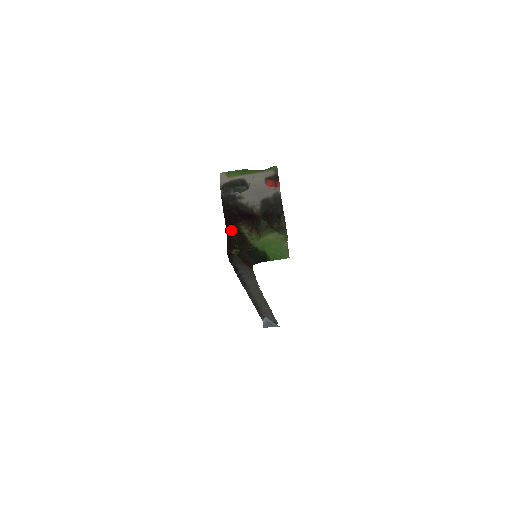
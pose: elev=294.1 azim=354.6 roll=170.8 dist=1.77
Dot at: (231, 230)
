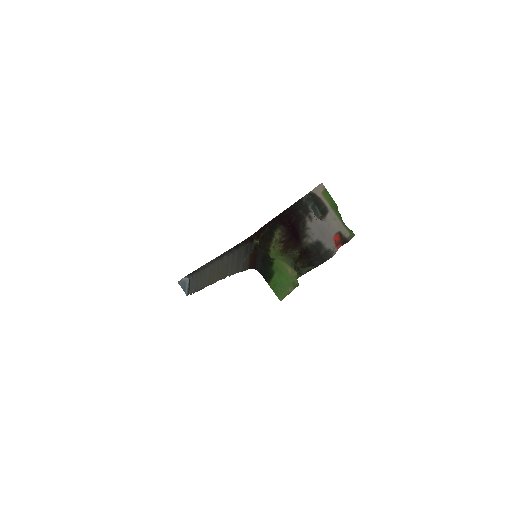
Dot at: (273, 223)
